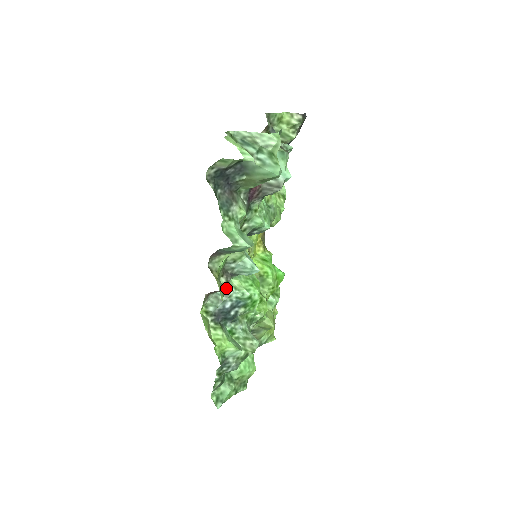
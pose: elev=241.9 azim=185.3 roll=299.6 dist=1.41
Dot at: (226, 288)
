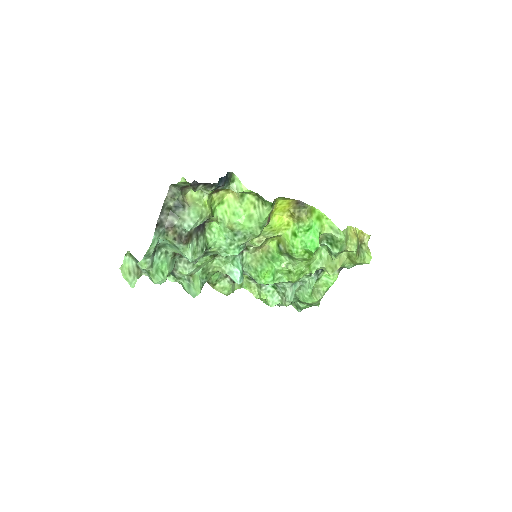
Dot at: (245, 273)
